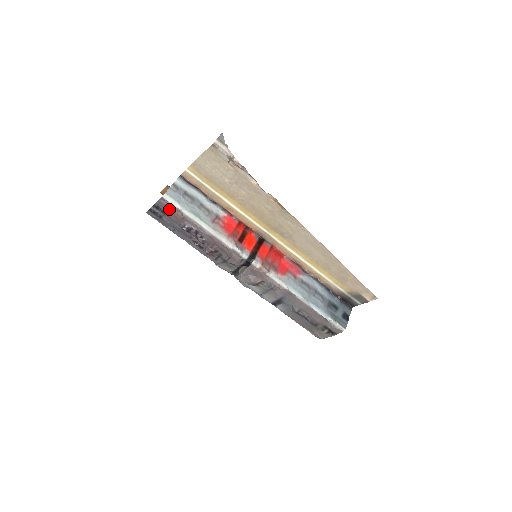
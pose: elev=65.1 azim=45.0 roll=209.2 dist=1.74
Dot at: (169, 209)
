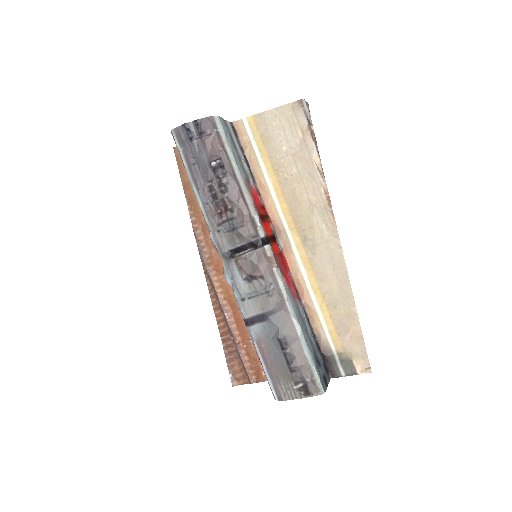
Dot at: (212, 133)
